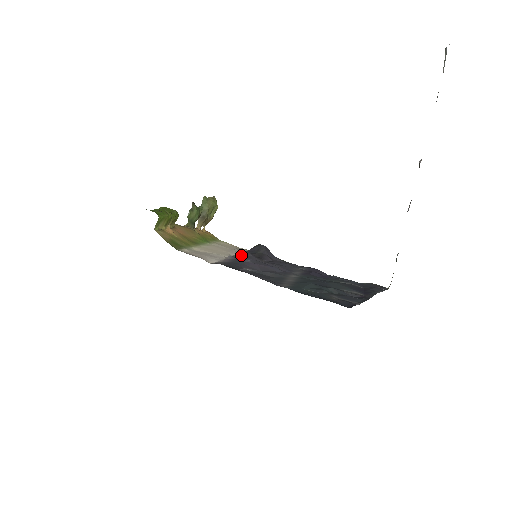
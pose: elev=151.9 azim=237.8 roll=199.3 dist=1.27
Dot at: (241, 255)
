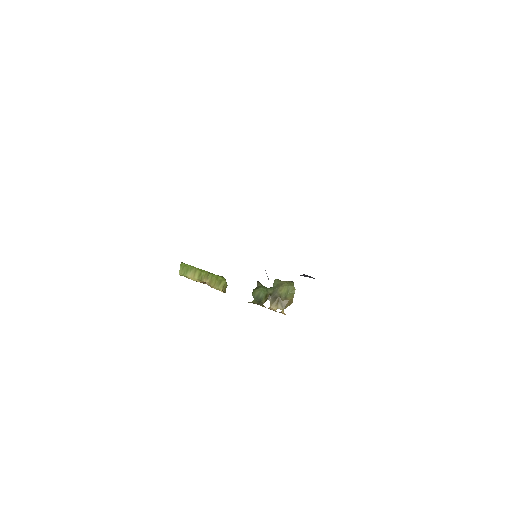
Dot at: occluded
